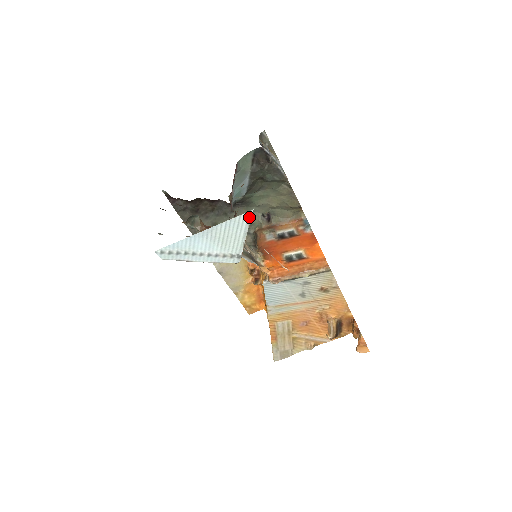
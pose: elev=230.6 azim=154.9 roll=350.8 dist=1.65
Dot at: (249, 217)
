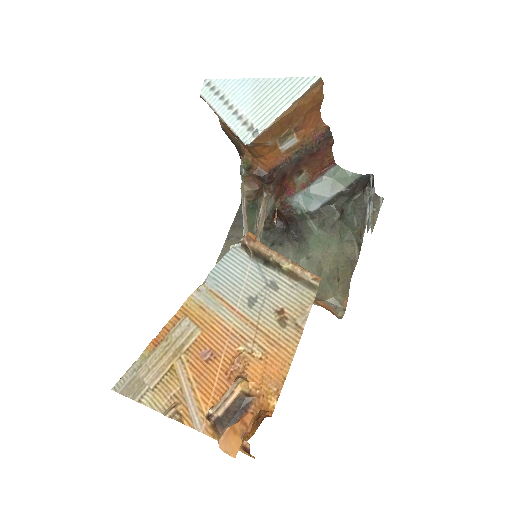
Dot at: (309, 84)
